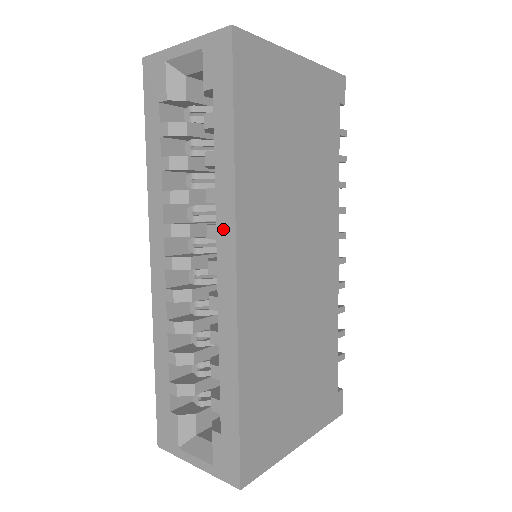
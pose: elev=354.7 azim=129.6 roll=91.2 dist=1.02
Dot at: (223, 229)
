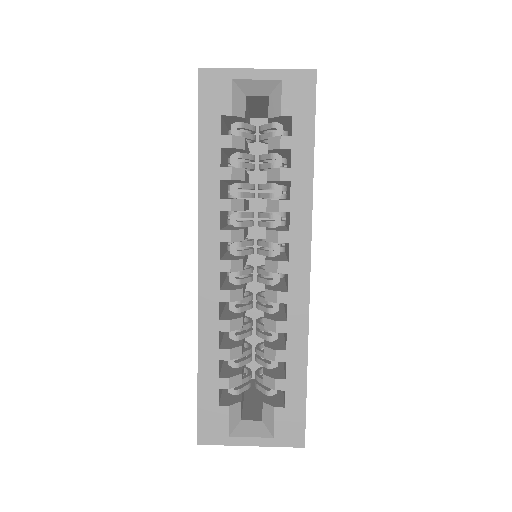
Dot at: (298, 234)
